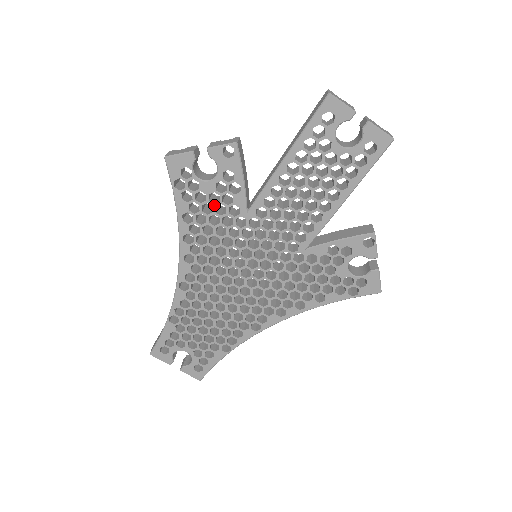
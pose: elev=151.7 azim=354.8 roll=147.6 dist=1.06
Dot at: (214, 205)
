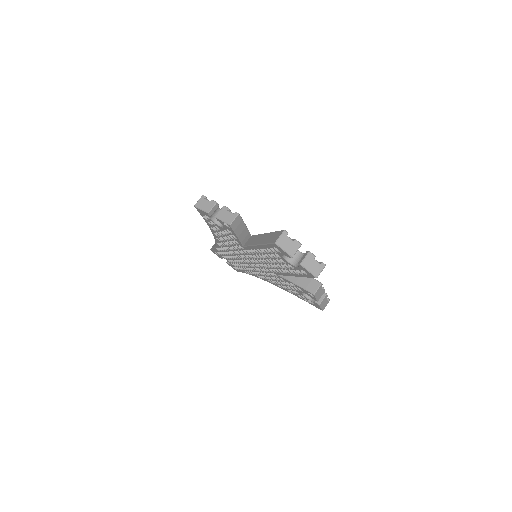
Dot at: (225, 234)
